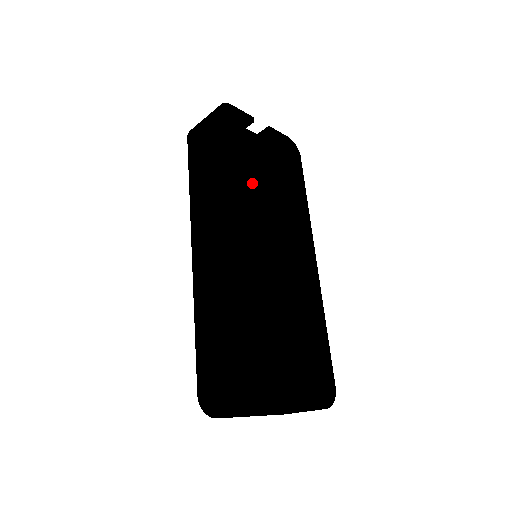
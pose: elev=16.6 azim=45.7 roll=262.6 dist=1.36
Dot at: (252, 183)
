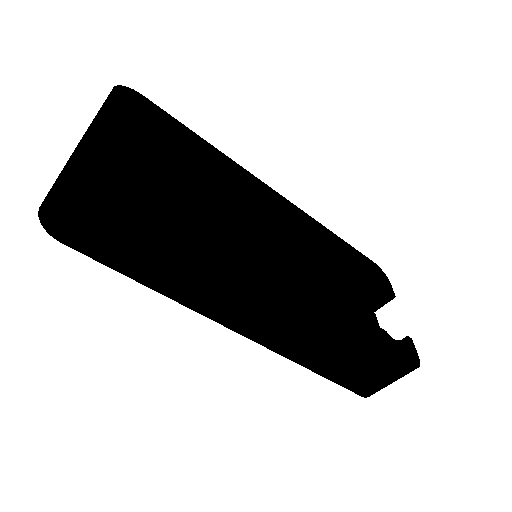
Dot at: occluded
